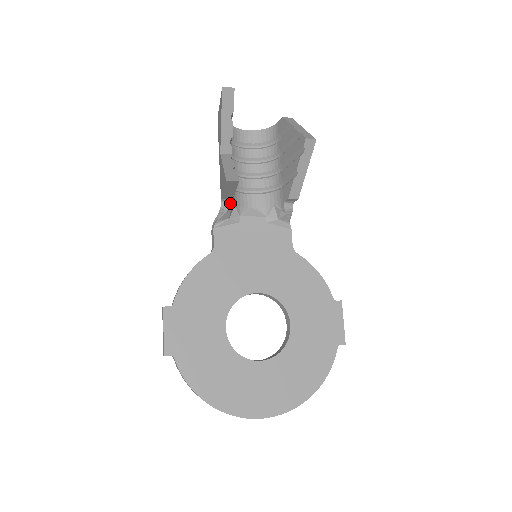
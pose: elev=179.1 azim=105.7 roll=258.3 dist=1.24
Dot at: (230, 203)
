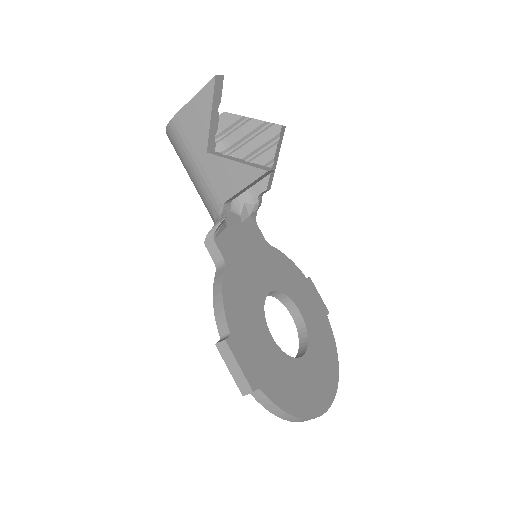
Dot at: (229, 205)
